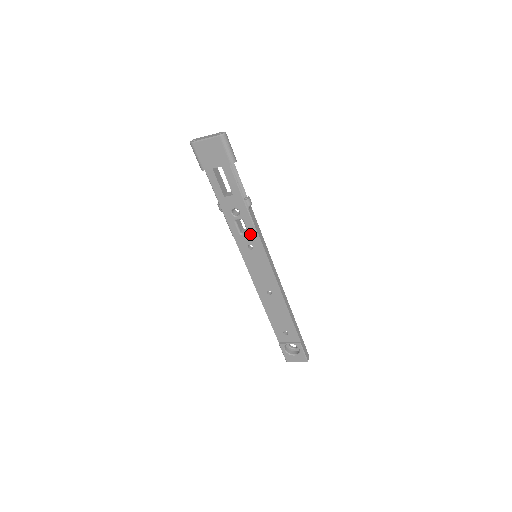
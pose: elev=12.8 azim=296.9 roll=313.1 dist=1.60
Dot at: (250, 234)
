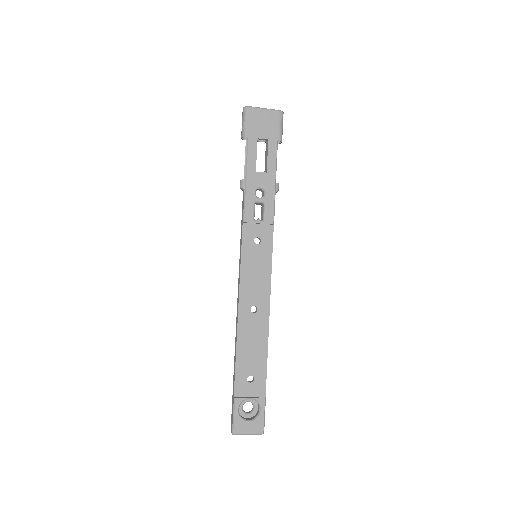
Dot at: (266, 222)
